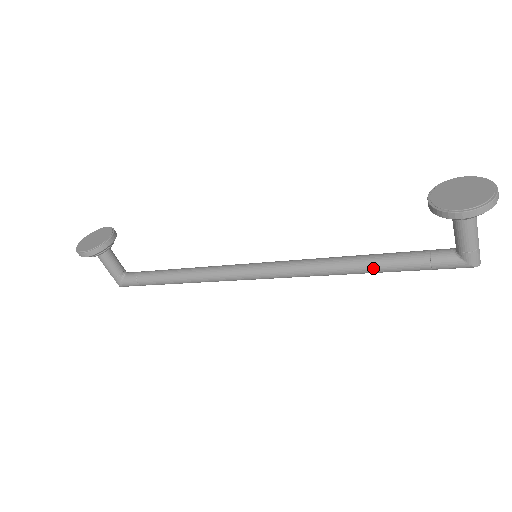
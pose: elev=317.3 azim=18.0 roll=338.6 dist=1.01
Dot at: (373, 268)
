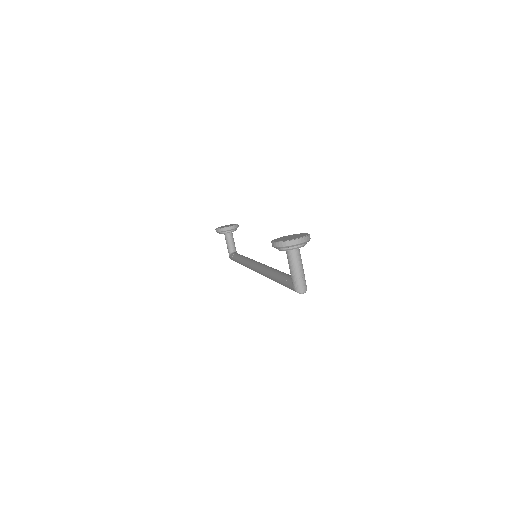
Dot at: (275, 278)
